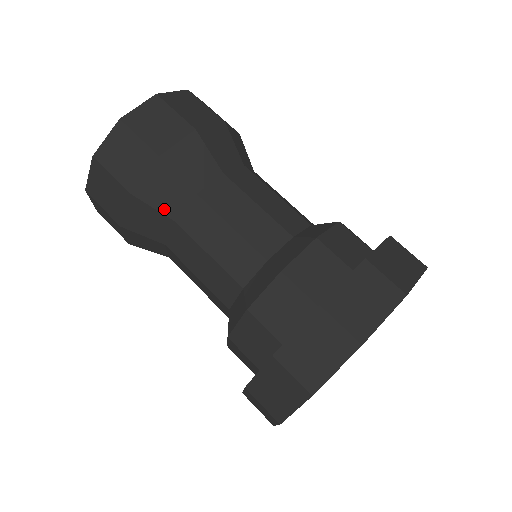
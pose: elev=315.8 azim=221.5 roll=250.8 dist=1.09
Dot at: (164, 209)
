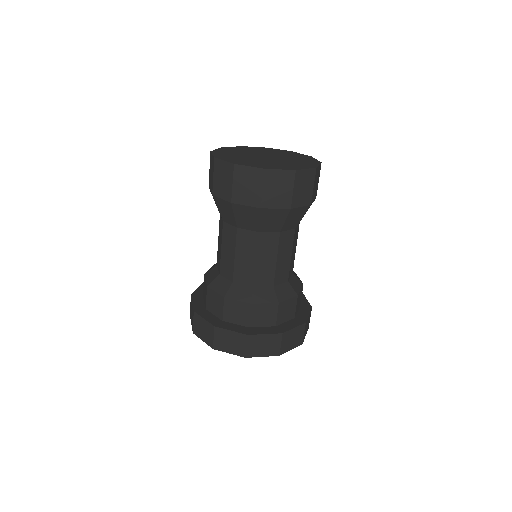
Dot at: (222, 214)
